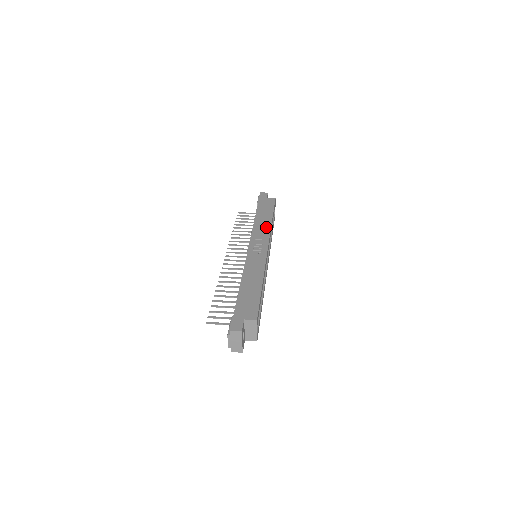
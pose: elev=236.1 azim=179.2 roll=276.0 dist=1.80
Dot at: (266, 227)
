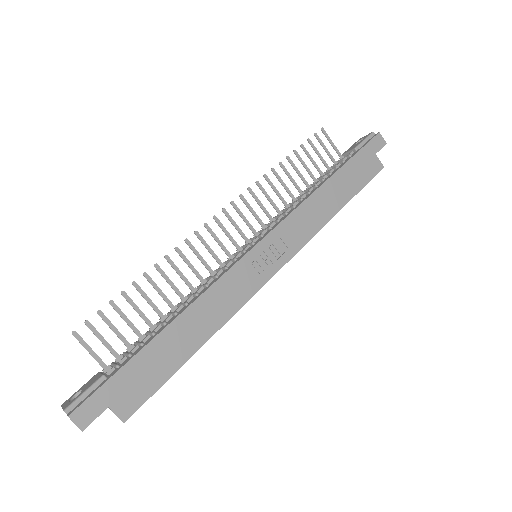
Dot at: (315, 223)
